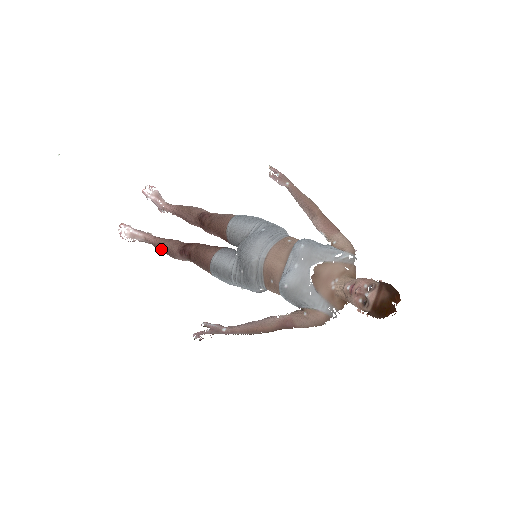
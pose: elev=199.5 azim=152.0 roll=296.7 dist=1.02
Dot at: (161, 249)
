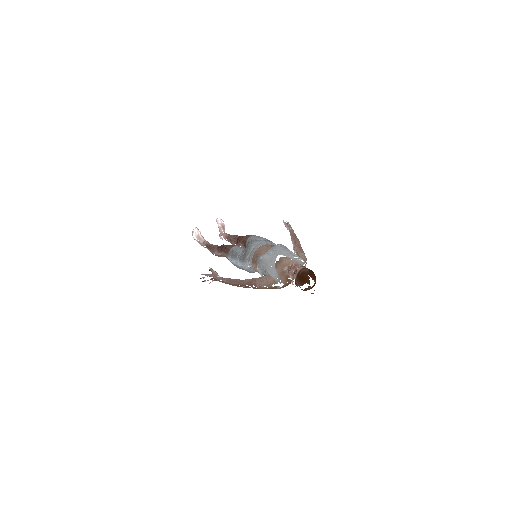
Dot at: (209, 247)
